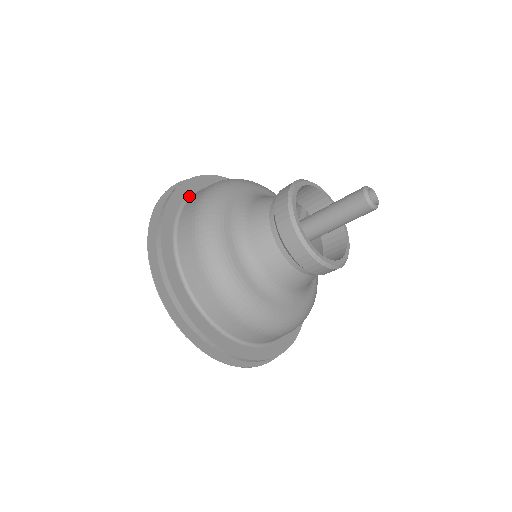
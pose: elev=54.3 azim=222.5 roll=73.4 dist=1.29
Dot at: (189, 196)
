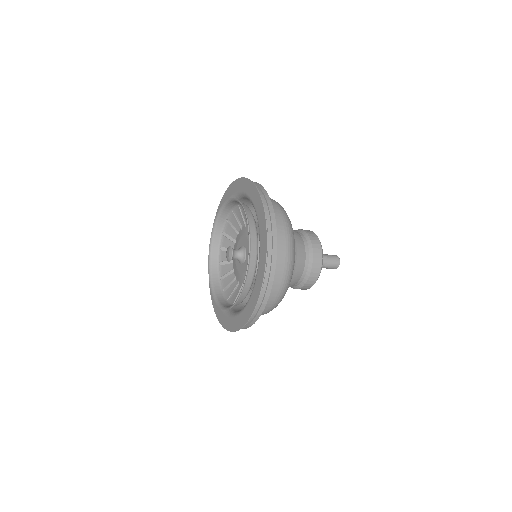
Dot at: occluded
